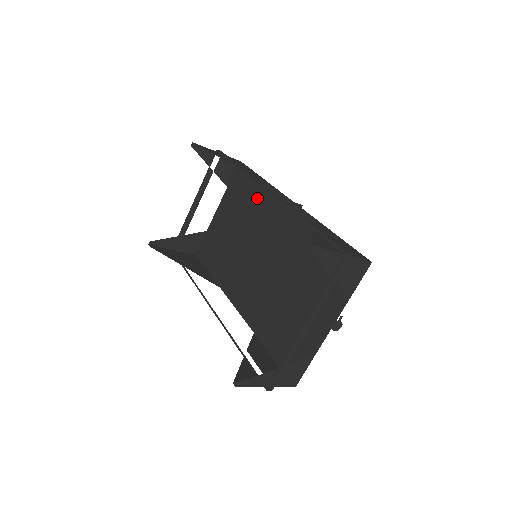
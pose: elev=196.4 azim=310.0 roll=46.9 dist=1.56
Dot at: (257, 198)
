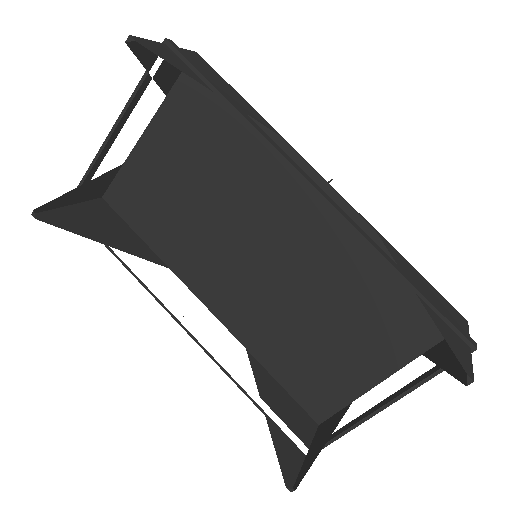
Dot at: (245, 147)
